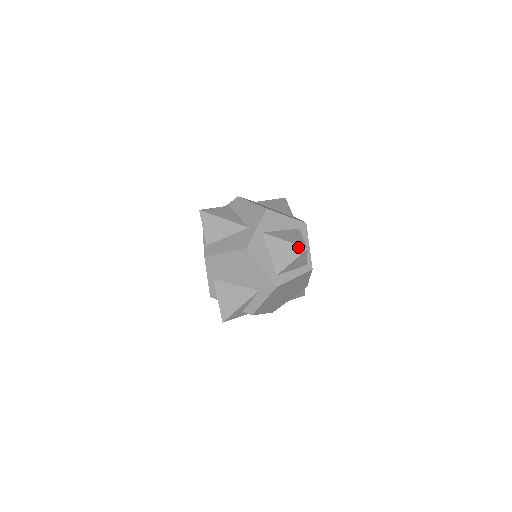
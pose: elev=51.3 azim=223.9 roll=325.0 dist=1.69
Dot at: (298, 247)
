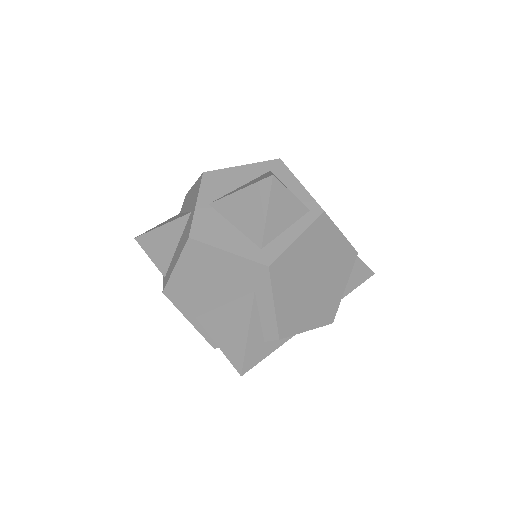
Dot at: (260, 184)
